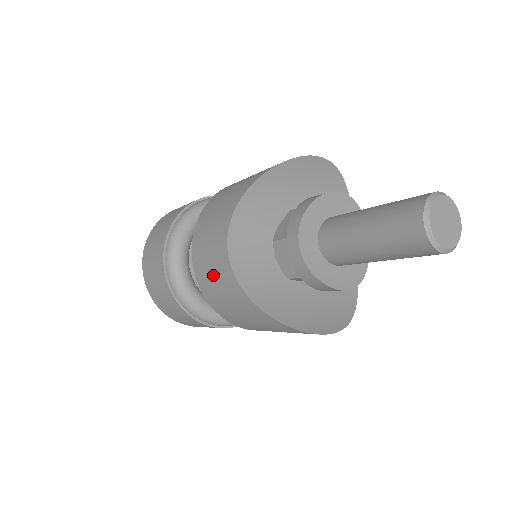
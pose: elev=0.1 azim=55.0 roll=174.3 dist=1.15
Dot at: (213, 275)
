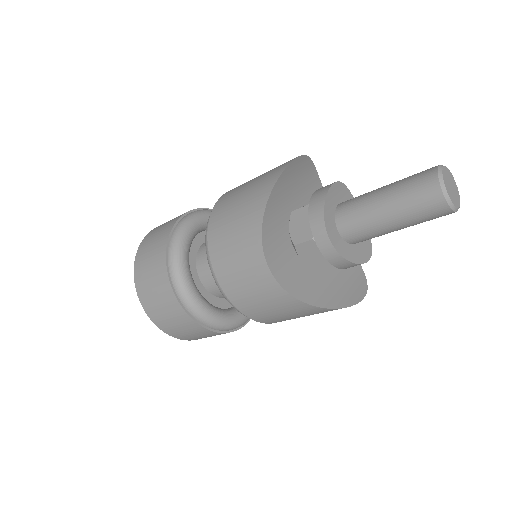
Dot at: (256, 296)
